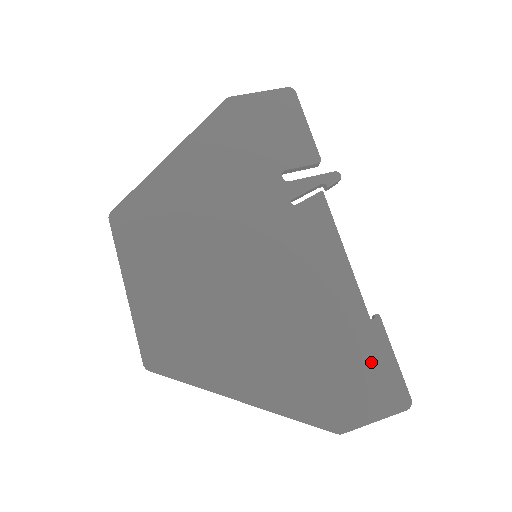
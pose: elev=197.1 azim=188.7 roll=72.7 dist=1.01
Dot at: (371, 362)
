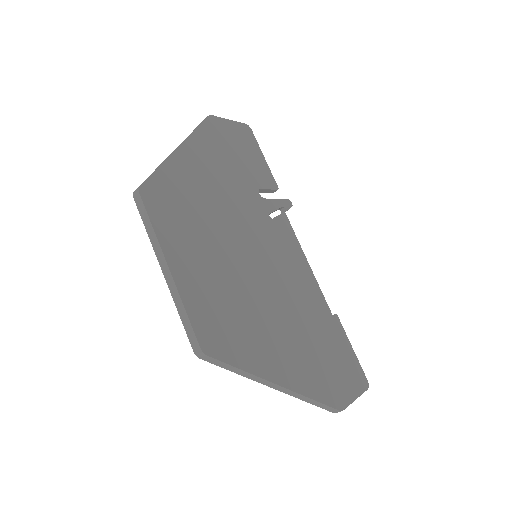
Dot at: (342, 351)
